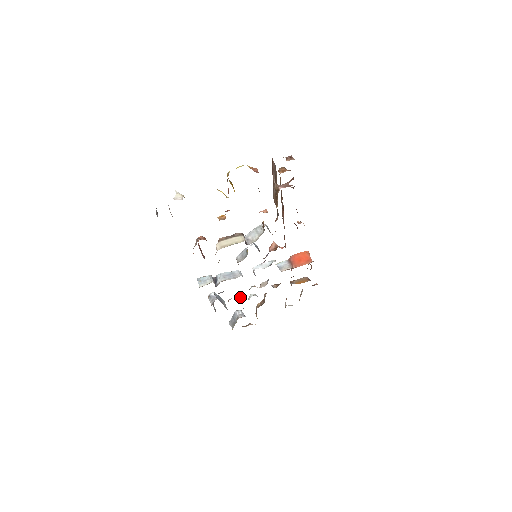
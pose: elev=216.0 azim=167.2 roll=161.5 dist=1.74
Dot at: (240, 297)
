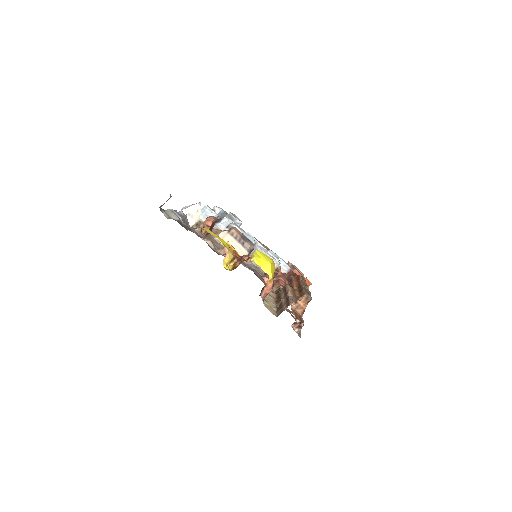
Dot at: occluded
